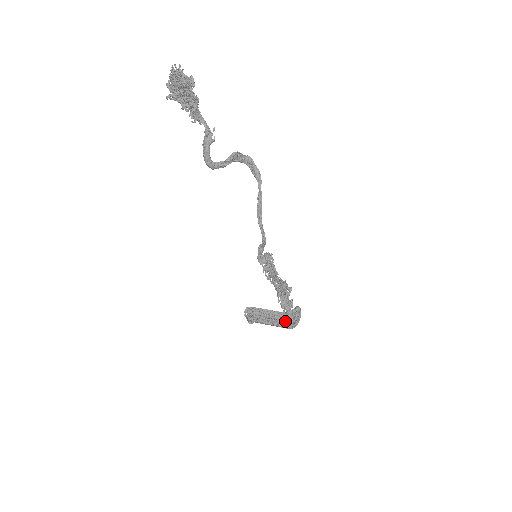
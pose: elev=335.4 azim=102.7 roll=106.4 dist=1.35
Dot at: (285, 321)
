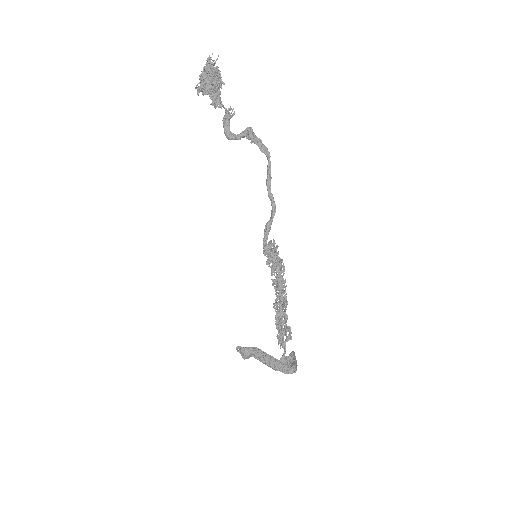
Dot at: occluded
